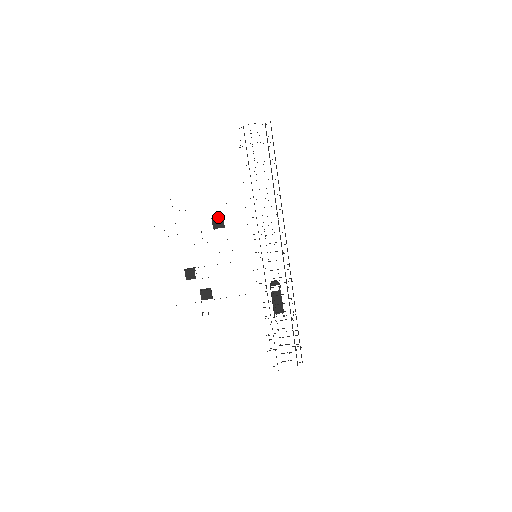
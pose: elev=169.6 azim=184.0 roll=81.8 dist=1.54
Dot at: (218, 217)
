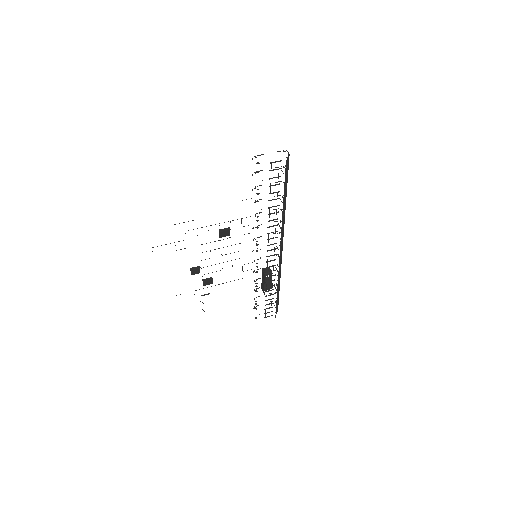
Dot at: (225, 229)
